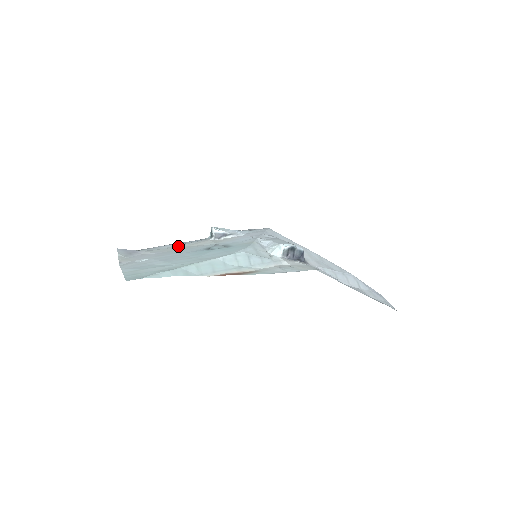
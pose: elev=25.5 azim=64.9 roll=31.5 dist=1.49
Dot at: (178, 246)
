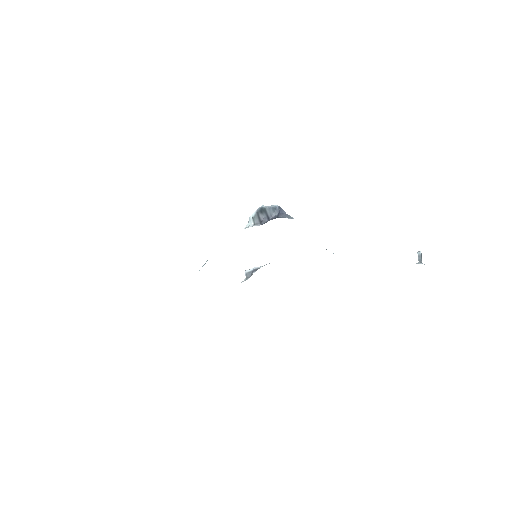
Dot at: occluded
